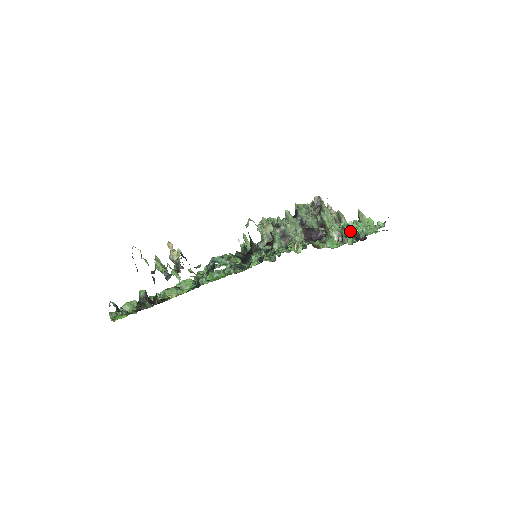
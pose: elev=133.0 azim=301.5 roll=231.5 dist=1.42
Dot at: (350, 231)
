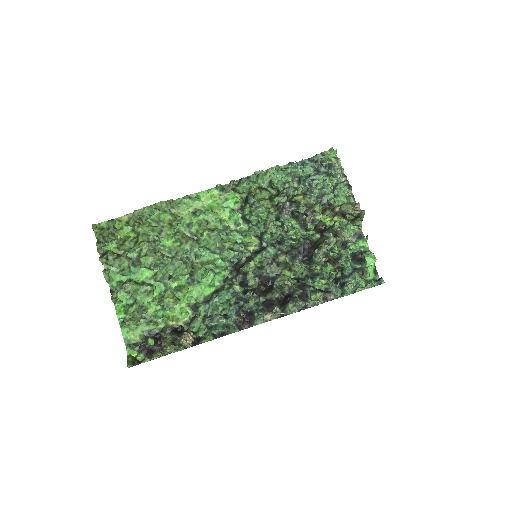
Dot at: occluded
